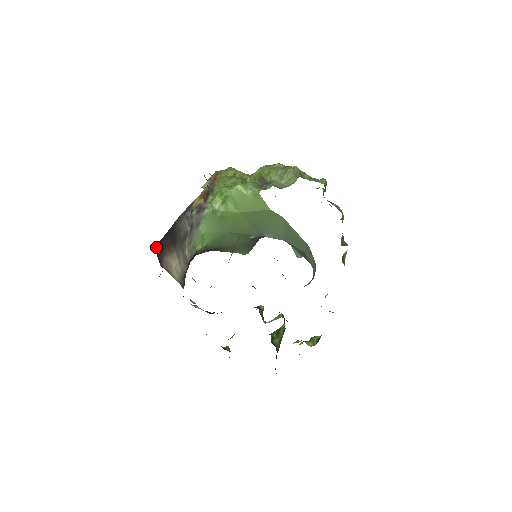
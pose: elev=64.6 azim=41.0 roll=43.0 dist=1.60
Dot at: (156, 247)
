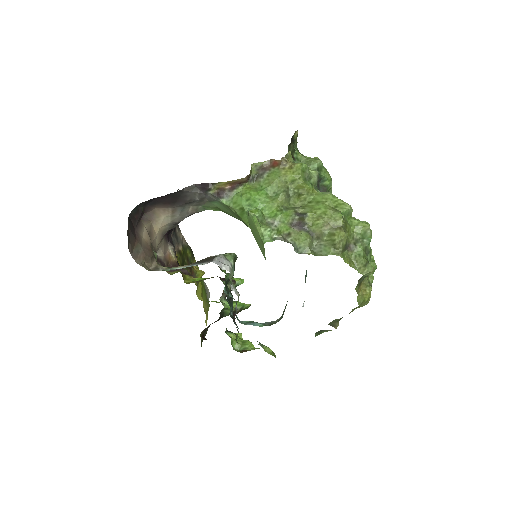
Dot at: (144, 202)
